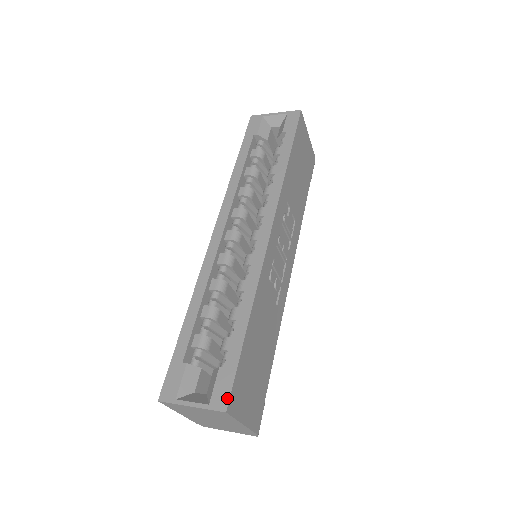
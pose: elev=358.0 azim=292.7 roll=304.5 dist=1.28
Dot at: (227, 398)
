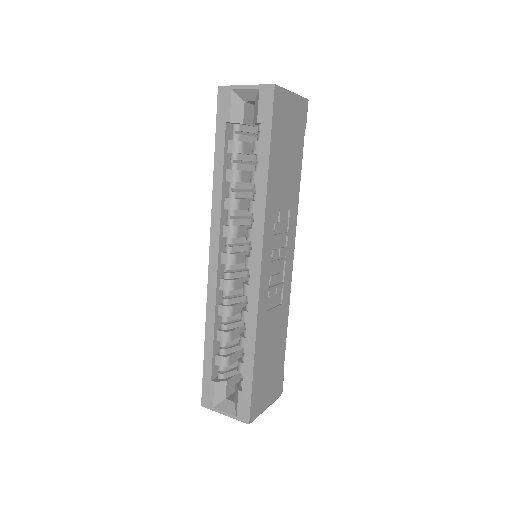
Dot at: (248, 415)
